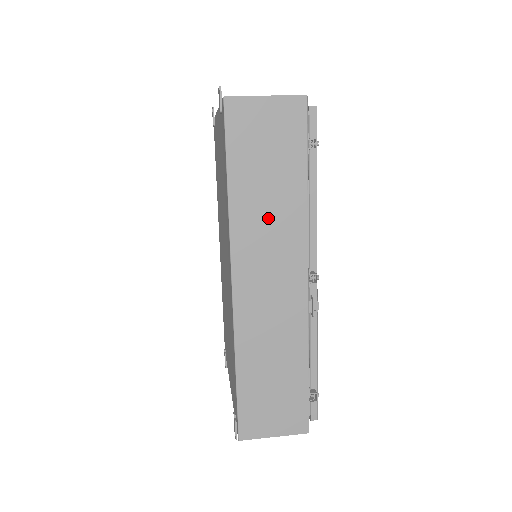
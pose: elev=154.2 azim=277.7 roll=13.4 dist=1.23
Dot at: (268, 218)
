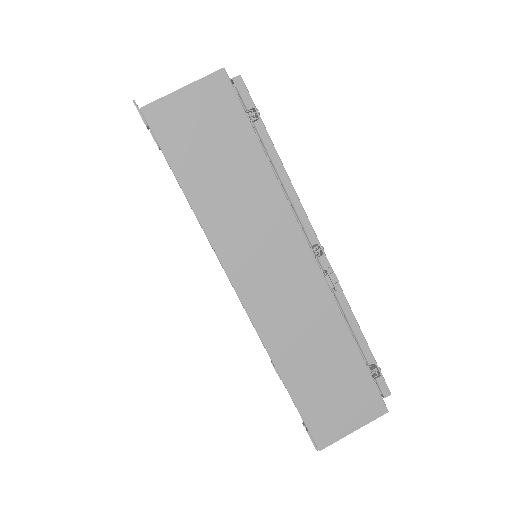
Dot at: (243, 211)
